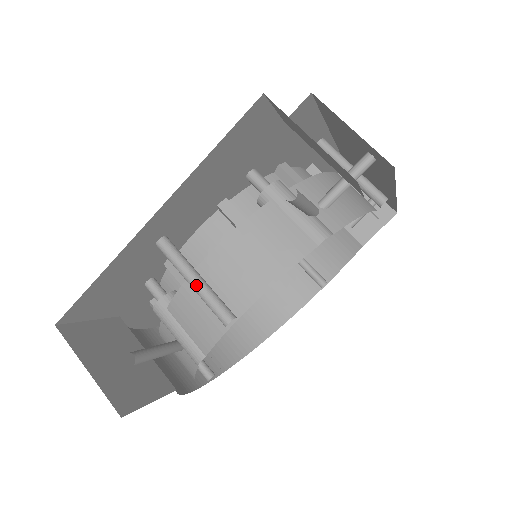
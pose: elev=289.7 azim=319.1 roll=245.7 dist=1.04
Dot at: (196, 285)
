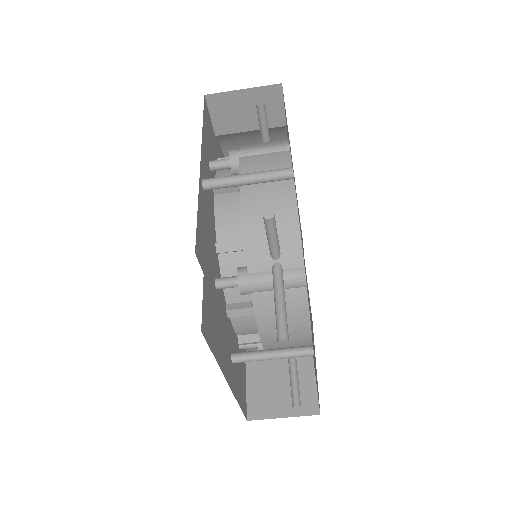
Dot at: occluded
